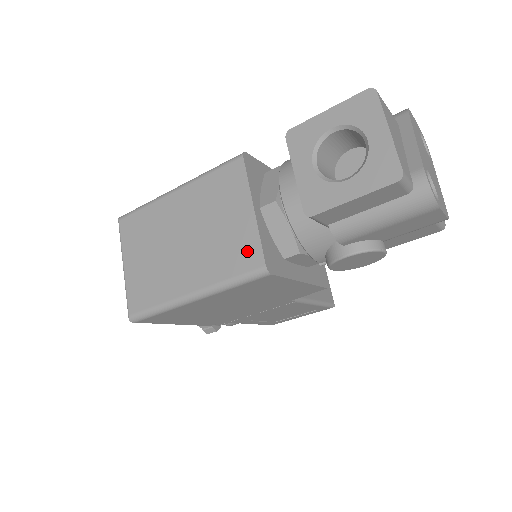
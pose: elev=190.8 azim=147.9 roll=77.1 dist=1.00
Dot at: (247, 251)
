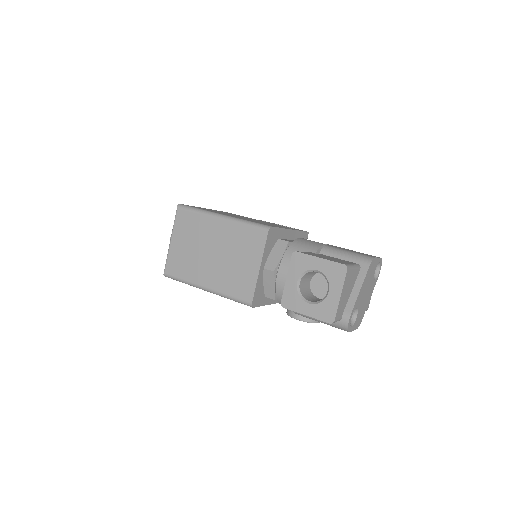
Dot at: (246, 288)
